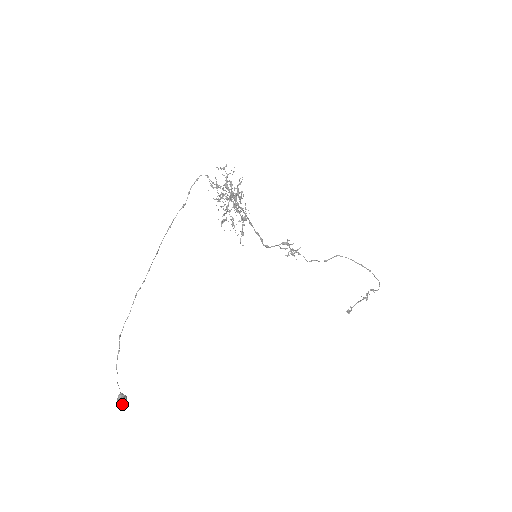
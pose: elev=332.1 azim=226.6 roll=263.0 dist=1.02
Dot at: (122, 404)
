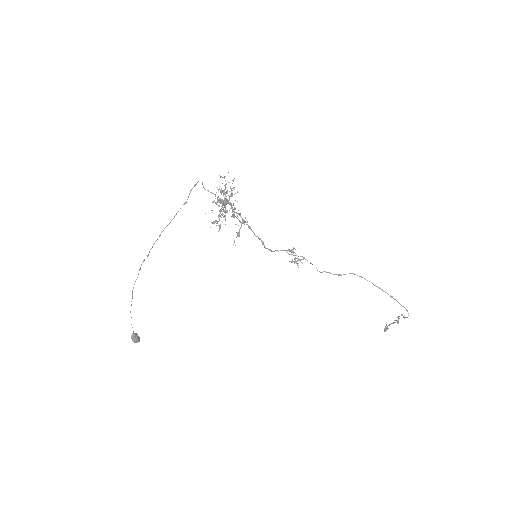
Dot at: (133, 341)
